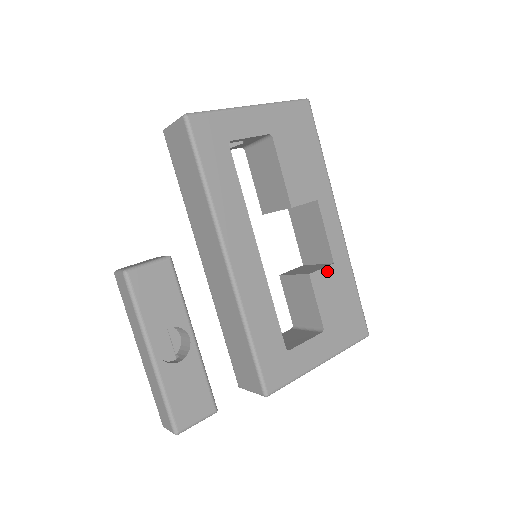
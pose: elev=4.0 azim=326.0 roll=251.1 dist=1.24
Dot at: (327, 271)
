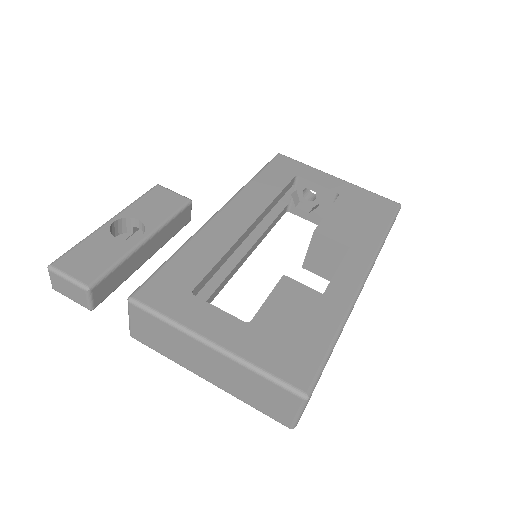
Dot at: (308, 291)
